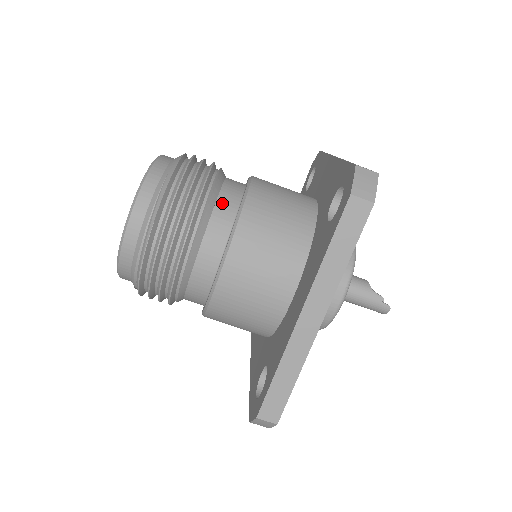
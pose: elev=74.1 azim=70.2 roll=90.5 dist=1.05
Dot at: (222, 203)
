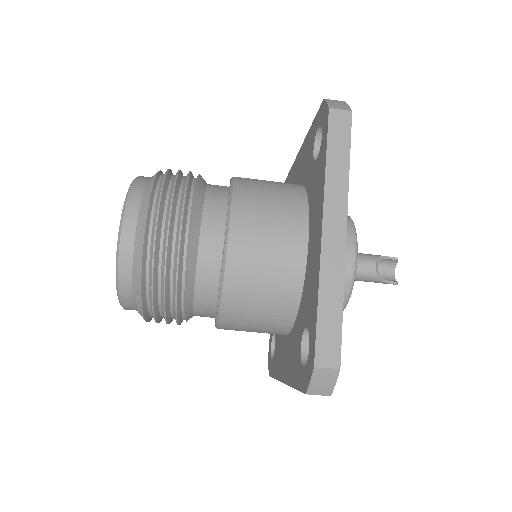
Dot at: (201, 288)
